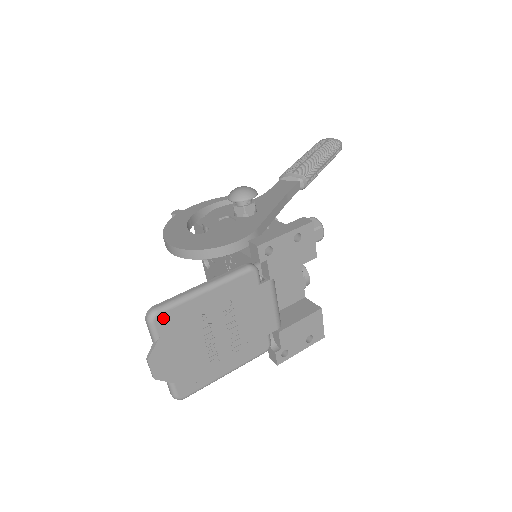
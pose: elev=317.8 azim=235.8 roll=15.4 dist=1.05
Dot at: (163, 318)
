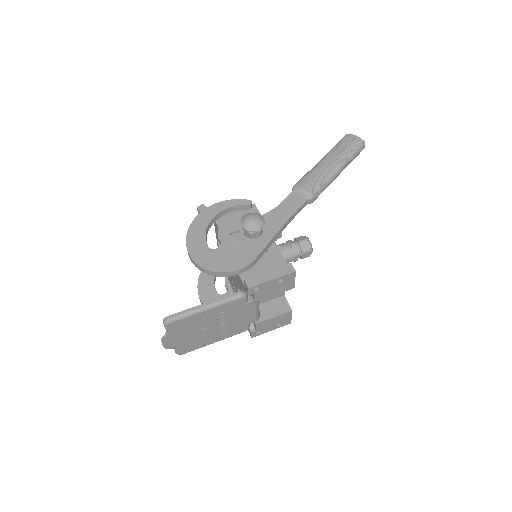
Dot at: (174, 324)
